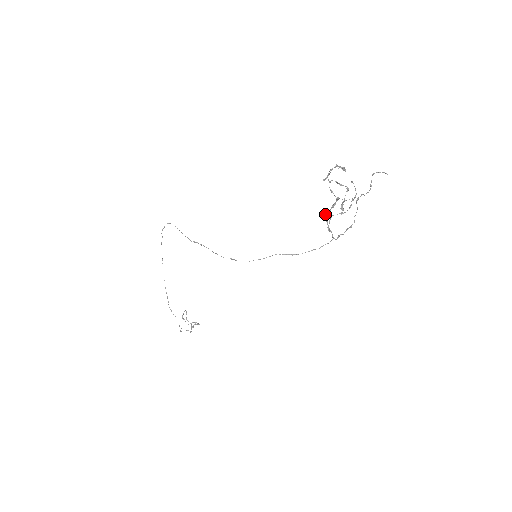
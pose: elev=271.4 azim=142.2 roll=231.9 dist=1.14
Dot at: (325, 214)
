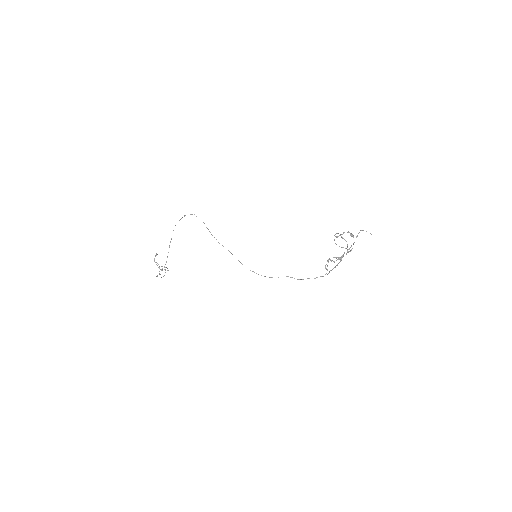
Dot at: occluded
